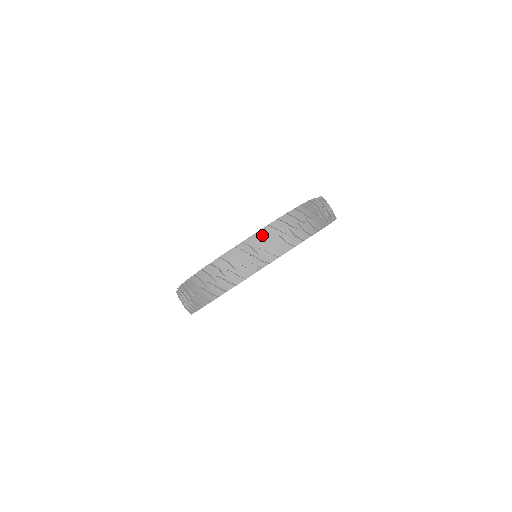
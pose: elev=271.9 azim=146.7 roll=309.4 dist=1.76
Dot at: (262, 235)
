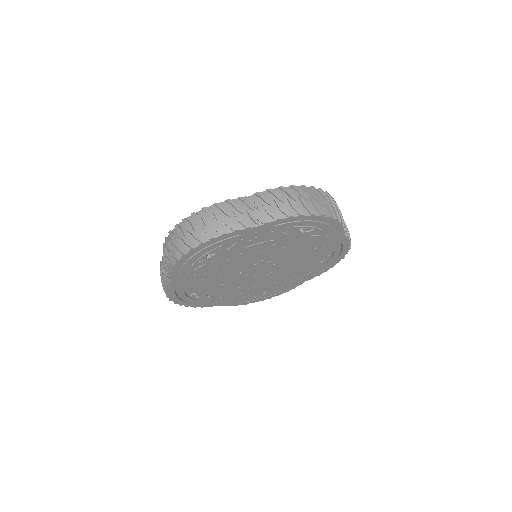
Dot at: (269, 194)
